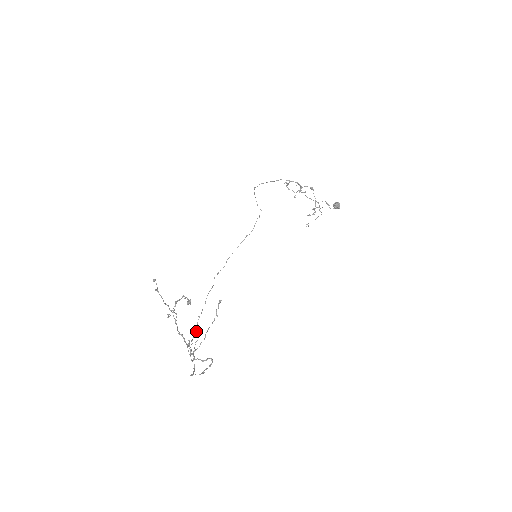
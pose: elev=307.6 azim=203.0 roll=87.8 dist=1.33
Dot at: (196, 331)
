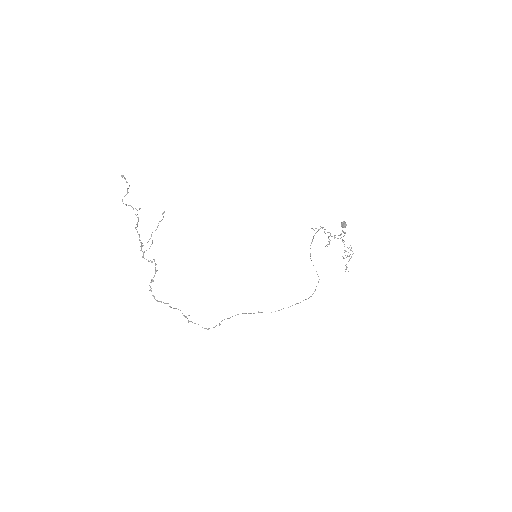
Dot at: (152, 240)
